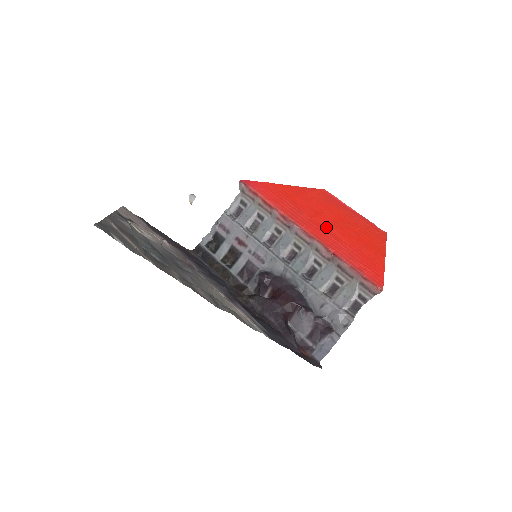
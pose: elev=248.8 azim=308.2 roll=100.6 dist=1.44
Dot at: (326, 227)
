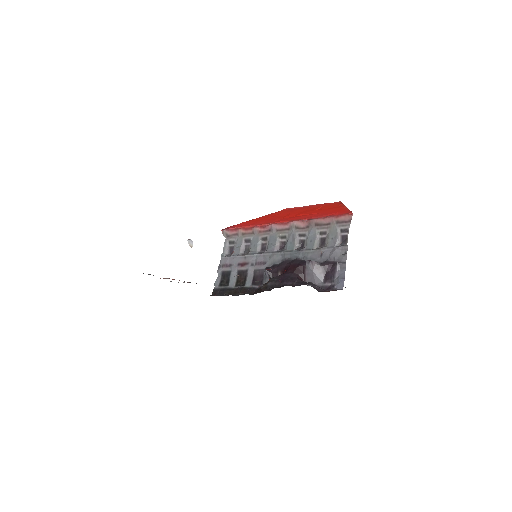
Dot at: (295, 216)
